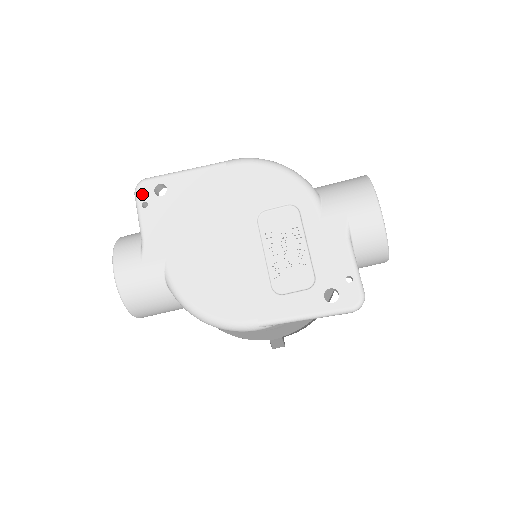
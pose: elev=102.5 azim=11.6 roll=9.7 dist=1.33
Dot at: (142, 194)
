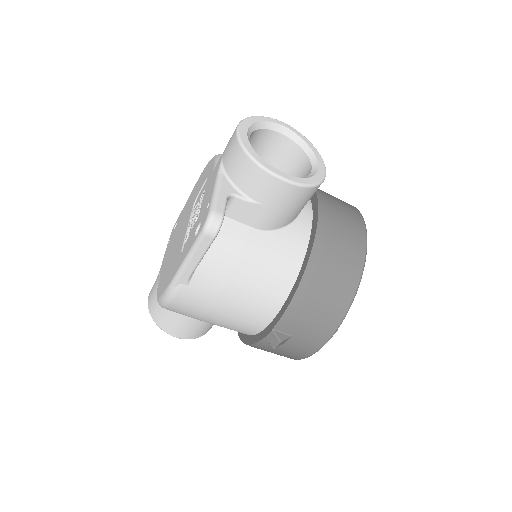
Dot at: occluded
